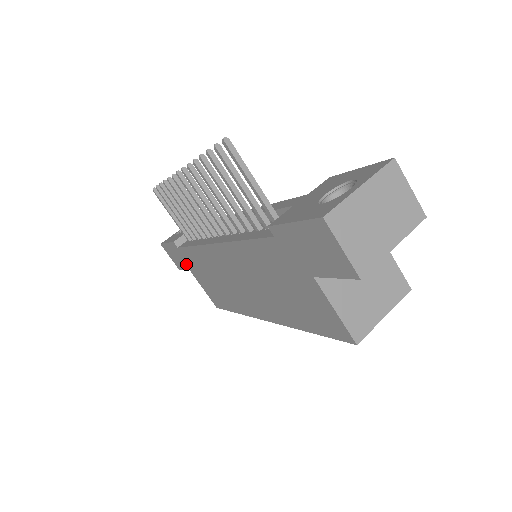
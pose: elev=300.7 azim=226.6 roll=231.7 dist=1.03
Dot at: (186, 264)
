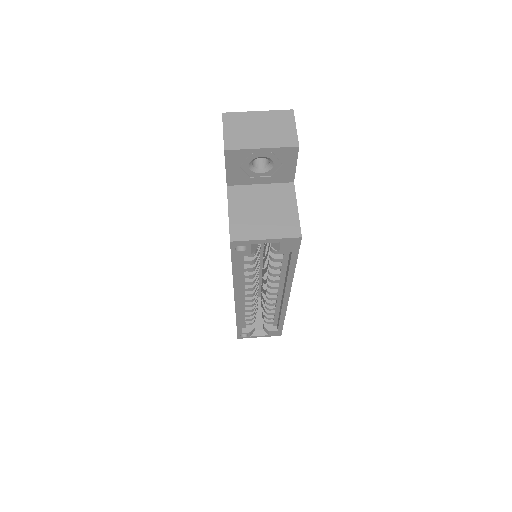
Dot at: occluded
